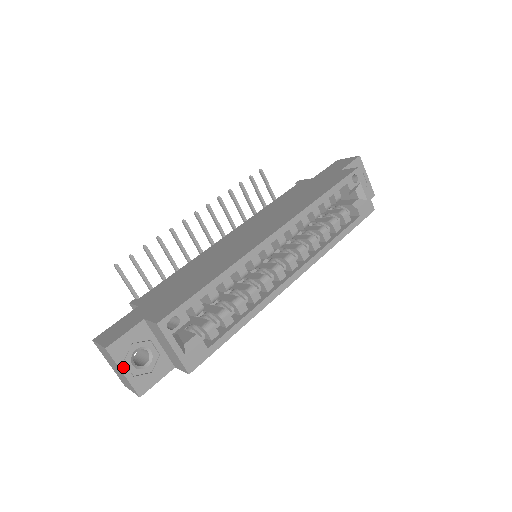
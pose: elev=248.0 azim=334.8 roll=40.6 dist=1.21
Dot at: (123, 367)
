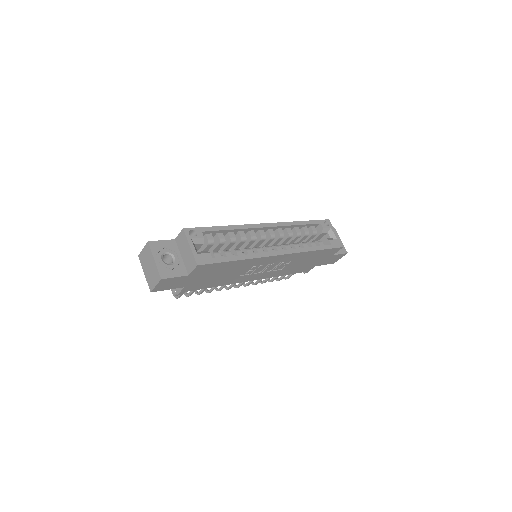
Dot at: (155, 257)
